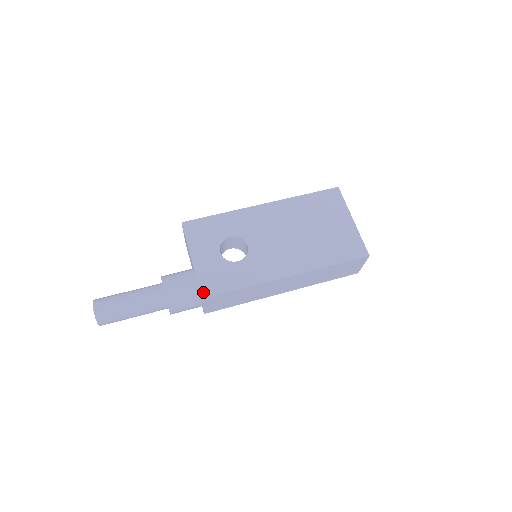
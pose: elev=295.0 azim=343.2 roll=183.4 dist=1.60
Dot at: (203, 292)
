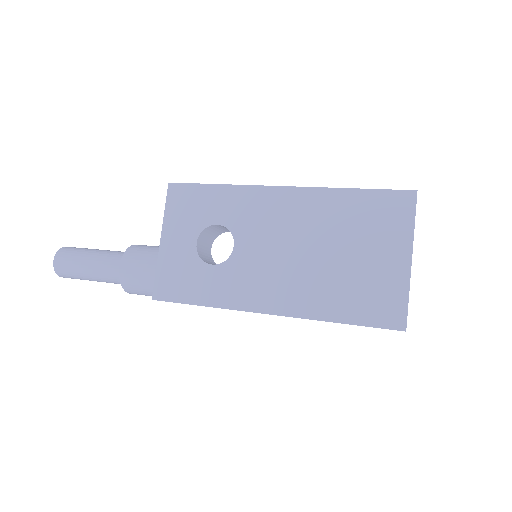
Dot at: (156, 291)
